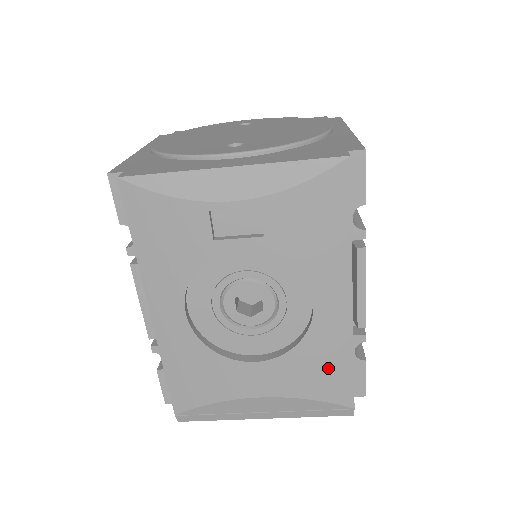
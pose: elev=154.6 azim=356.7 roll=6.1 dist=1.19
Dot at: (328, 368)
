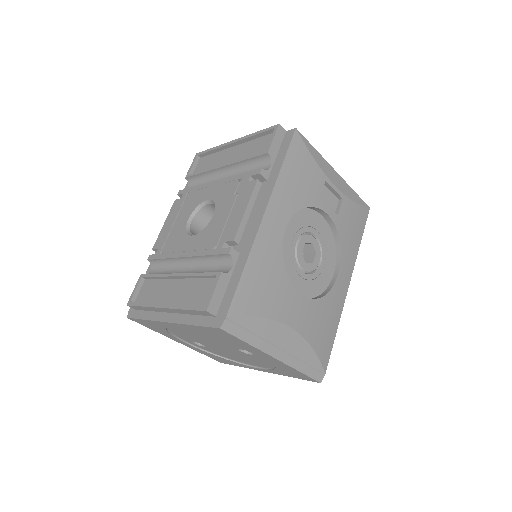
Dot at: (328, 327)
